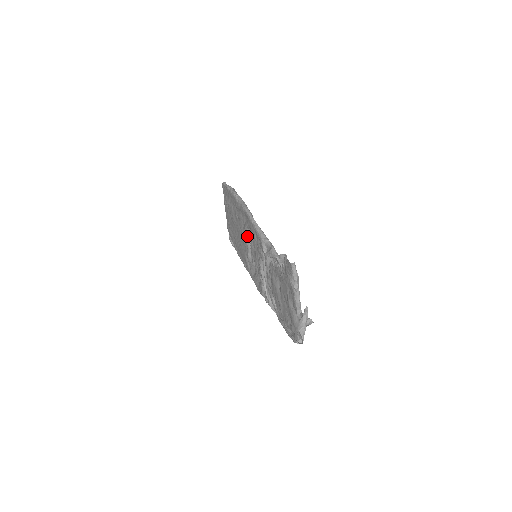
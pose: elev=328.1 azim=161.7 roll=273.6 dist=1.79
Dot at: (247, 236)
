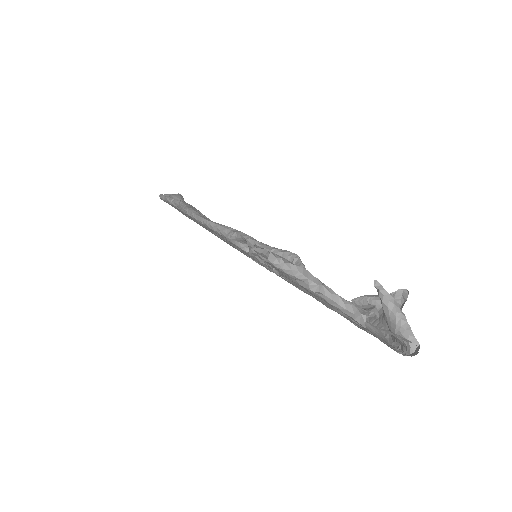
Dot at: occluded
